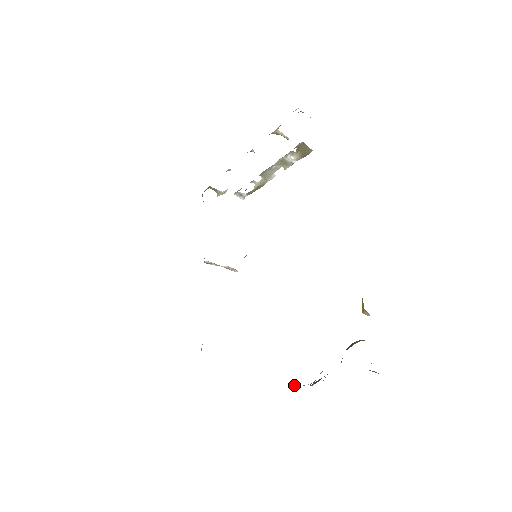
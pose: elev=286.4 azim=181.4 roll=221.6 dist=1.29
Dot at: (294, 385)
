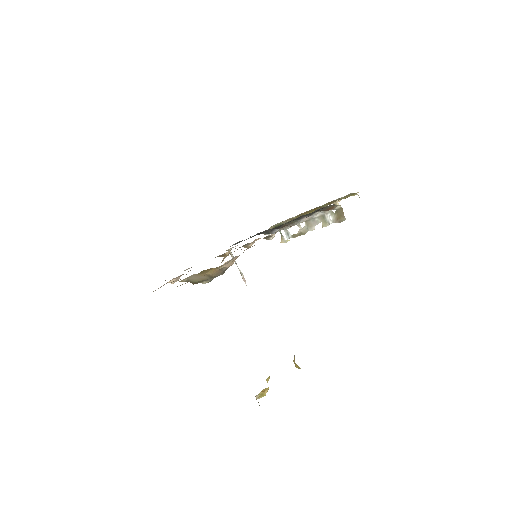
Dot at: occluded
